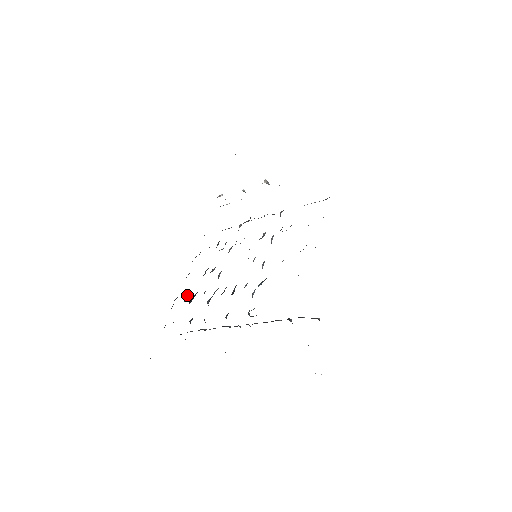
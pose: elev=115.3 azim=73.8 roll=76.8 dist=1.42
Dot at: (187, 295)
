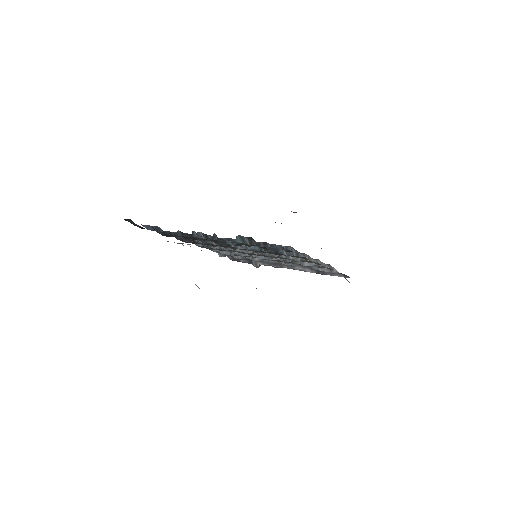
Dot at: occluded
